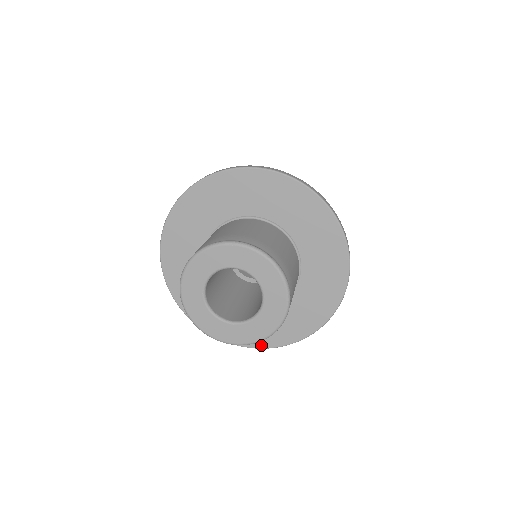
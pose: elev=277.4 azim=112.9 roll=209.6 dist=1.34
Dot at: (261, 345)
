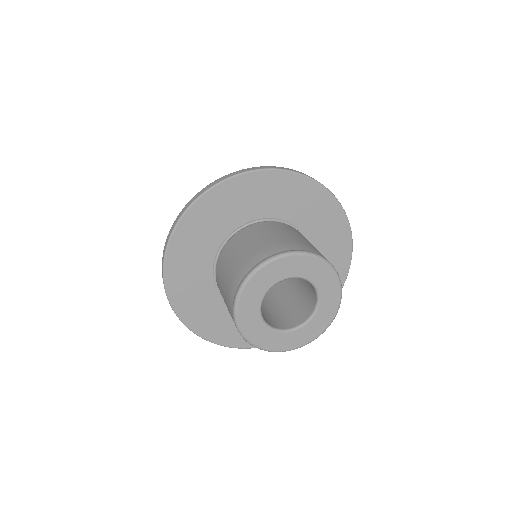
Dot at: occluded
